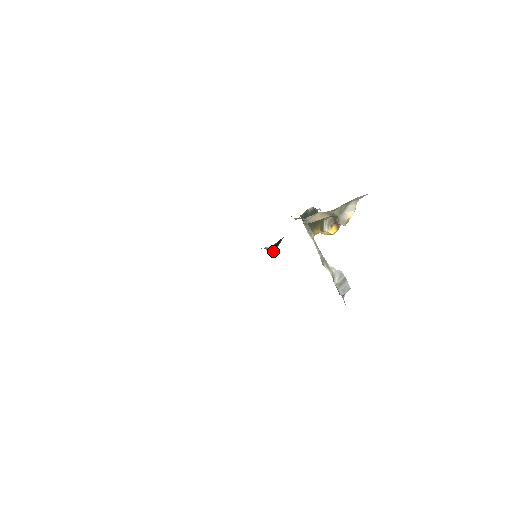
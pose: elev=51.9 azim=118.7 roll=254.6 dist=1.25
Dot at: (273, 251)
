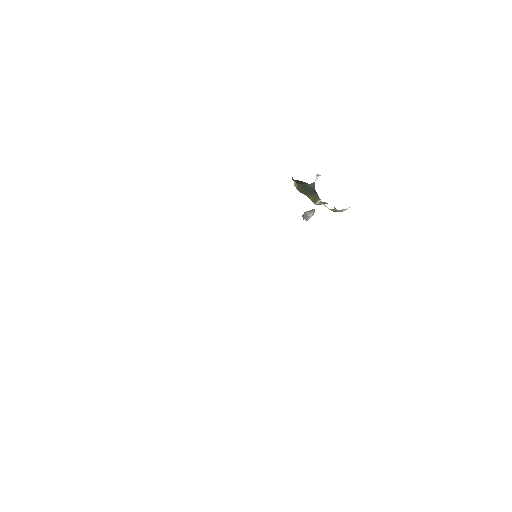
Dot at: occluded
